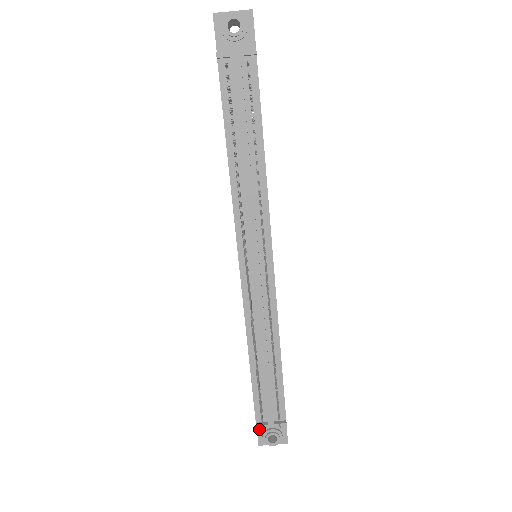
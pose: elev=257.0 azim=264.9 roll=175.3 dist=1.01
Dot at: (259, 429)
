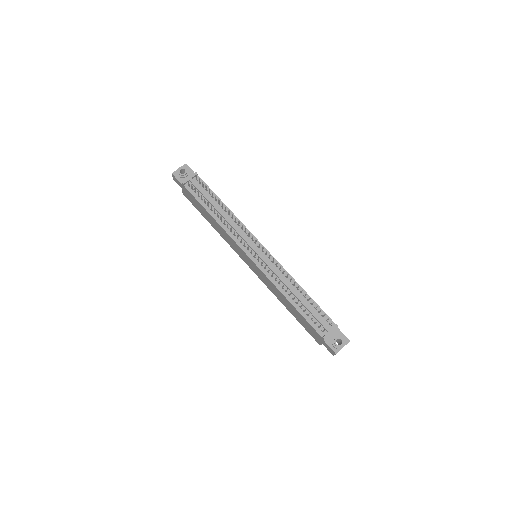
Dot at: (328, 343)
